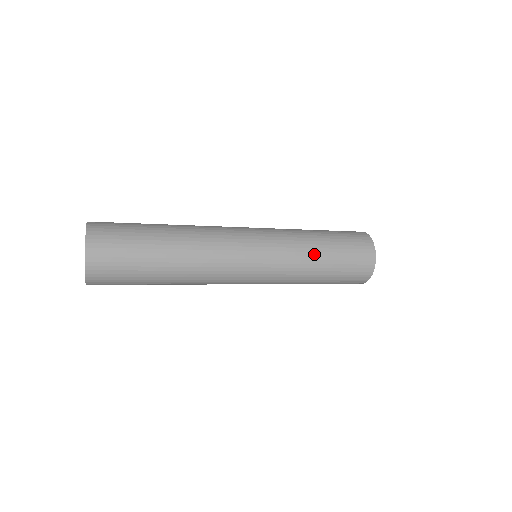
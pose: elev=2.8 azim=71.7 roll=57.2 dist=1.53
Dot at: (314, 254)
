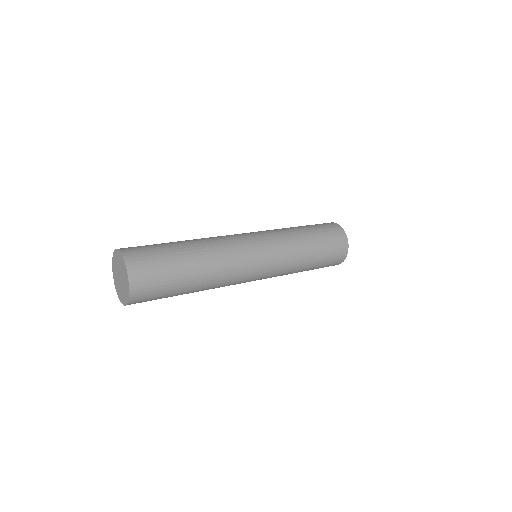
Dot at: (305, 249)
